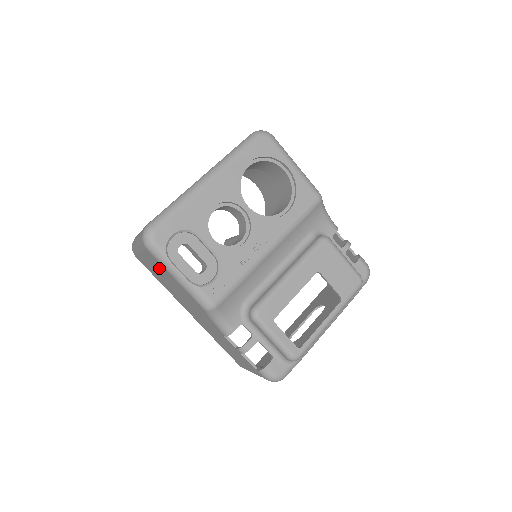
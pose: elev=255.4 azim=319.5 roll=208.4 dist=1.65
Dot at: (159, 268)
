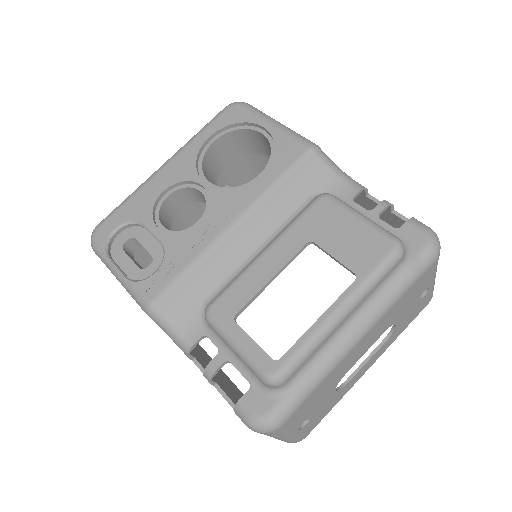
Dot at: occluded
